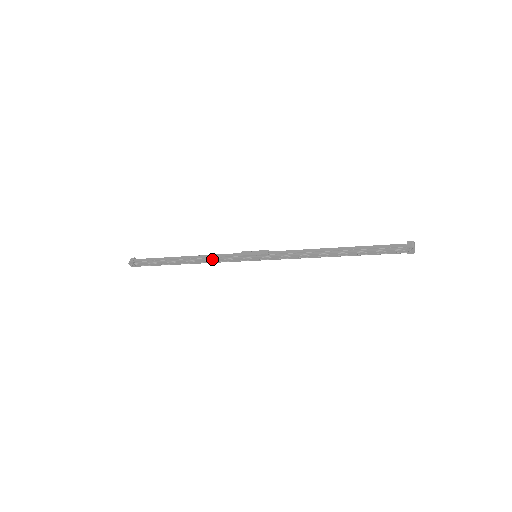
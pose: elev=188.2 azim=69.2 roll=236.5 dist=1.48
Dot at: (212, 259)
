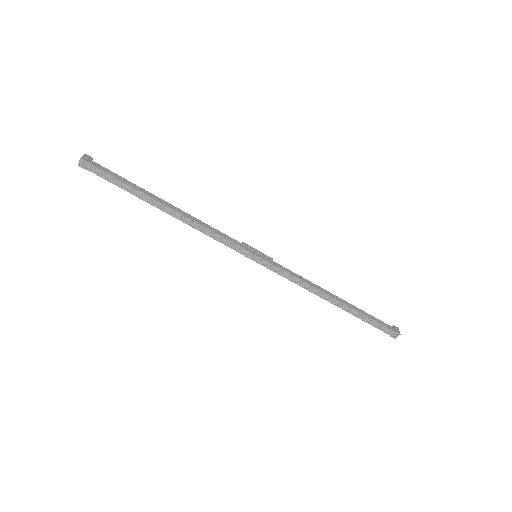
Dot at: (207, 224)
